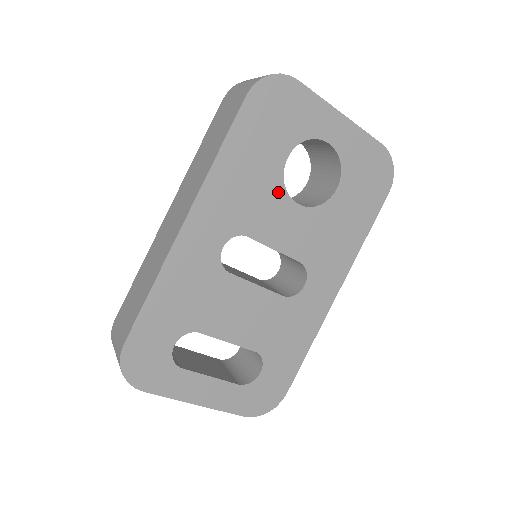
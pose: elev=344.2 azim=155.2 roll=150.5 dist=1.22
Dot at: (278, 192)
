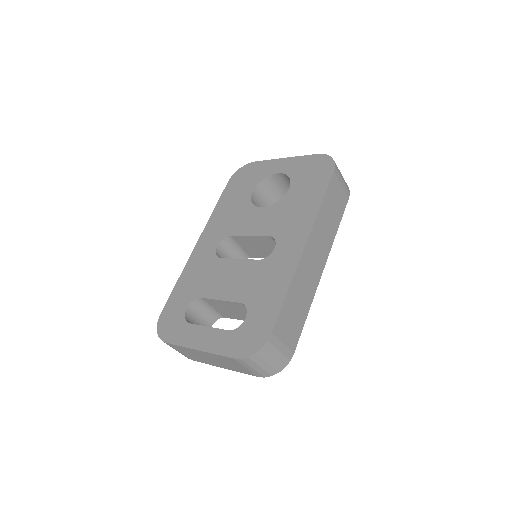
Dot at: (249, 208)
